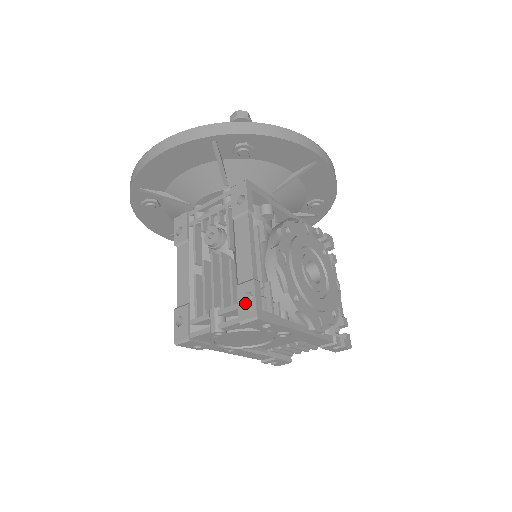
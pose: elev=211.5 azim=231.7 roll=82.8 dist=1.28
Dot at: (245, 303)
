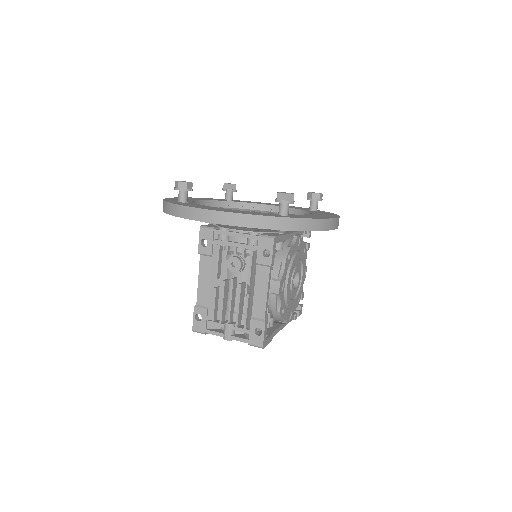
Dot at: (255, 335)
